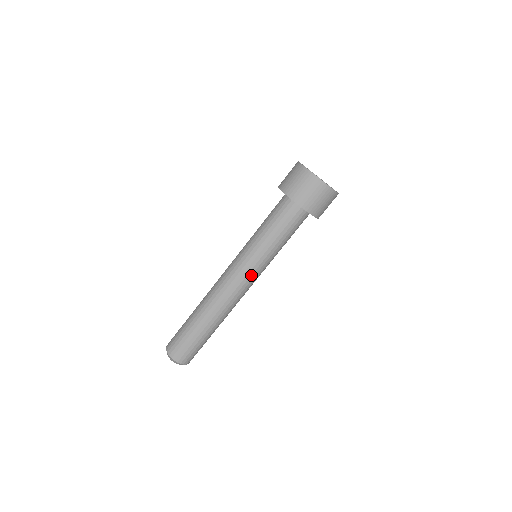
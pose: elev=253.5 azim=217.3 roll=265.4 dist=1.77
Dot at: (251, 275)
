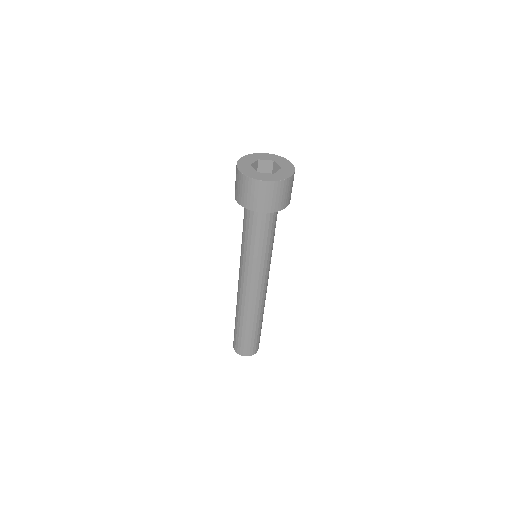
Dot at: (251, 277)
